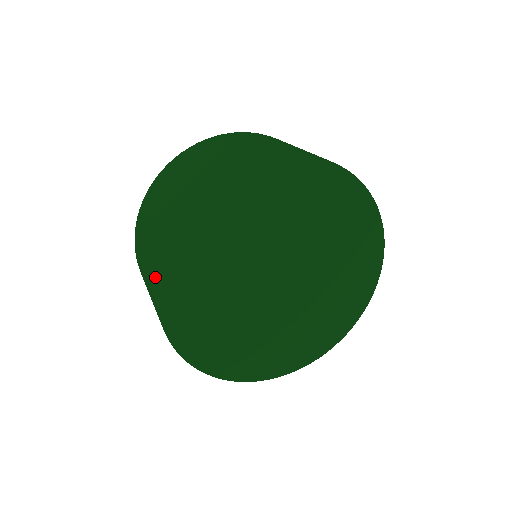
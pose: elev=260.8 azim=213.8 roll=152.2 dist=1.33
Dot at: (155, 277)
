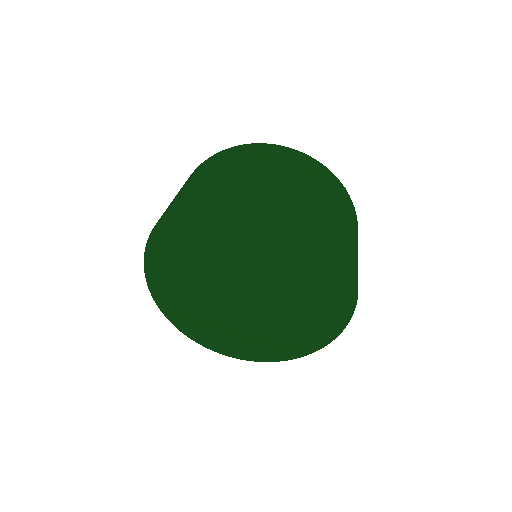
Dot at: (164, 213)
